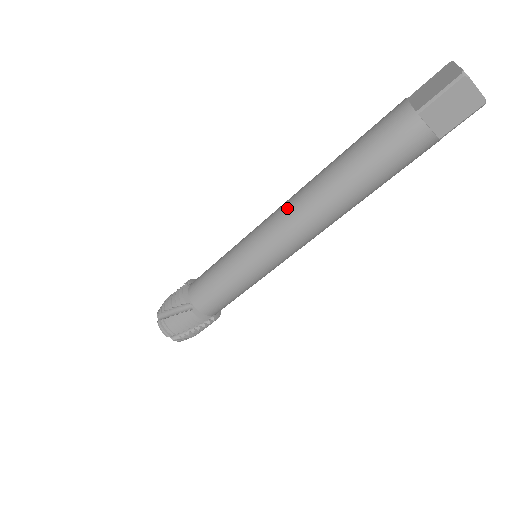
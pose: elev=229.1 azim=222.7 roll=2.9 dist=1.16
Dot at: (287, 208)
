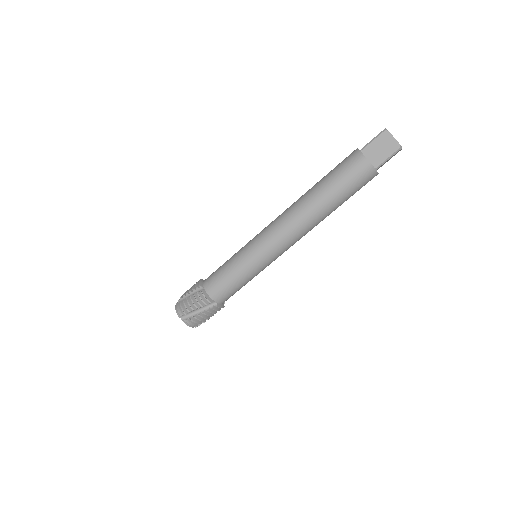
Dot at: (280, 215)
